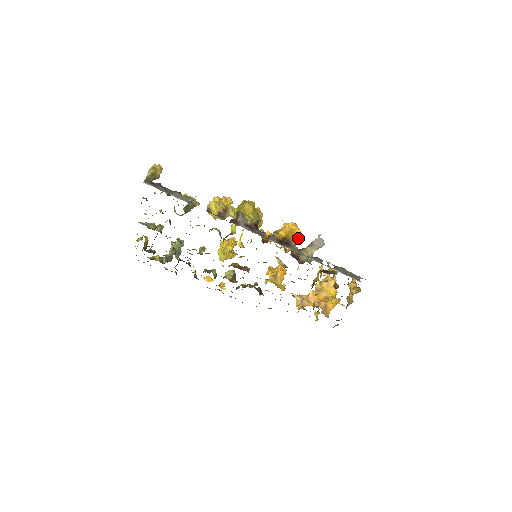
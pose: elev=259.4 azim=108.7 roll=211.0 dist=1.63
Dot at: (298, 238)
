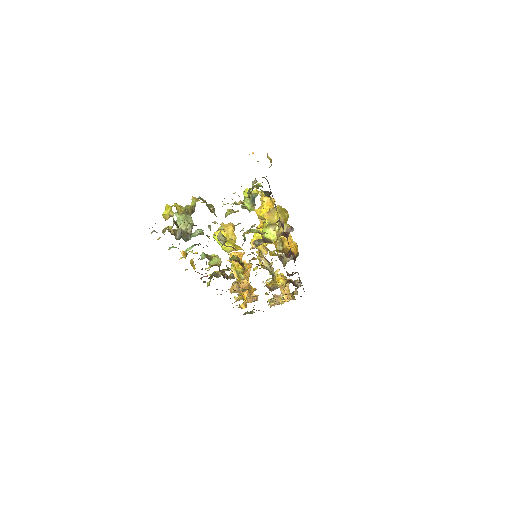
Dot at: occluded
